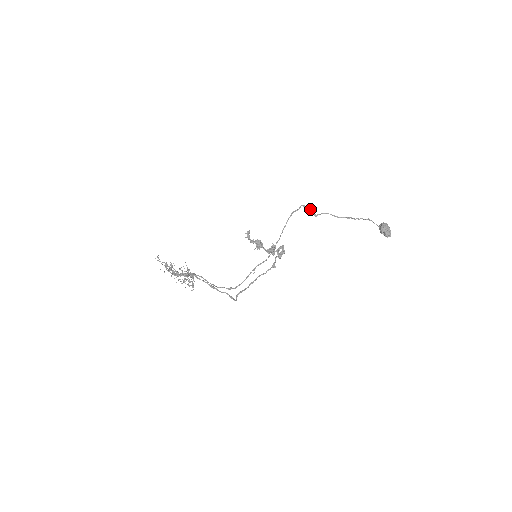
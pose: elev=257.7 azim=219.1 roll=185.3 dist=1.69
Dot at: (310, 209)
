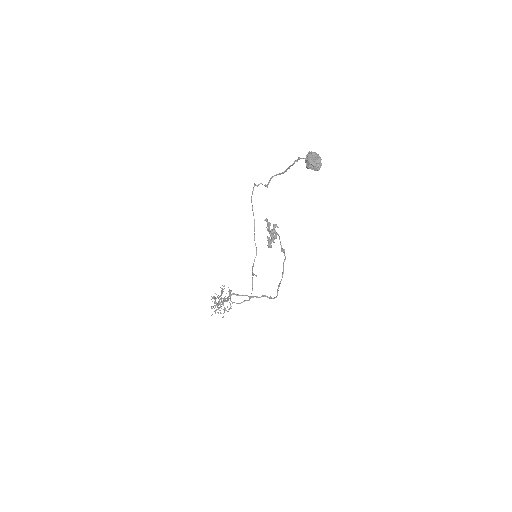
Dot at: (259, 184)
